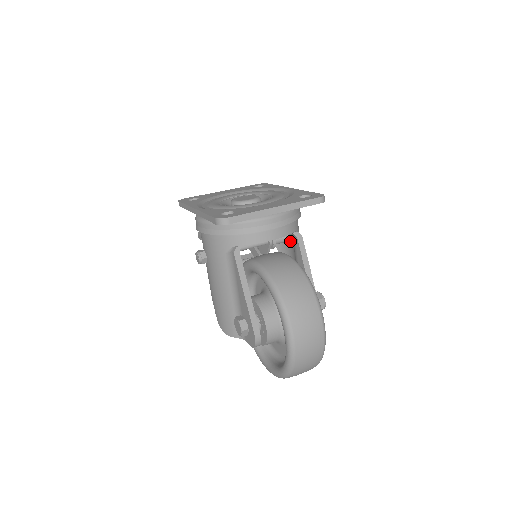
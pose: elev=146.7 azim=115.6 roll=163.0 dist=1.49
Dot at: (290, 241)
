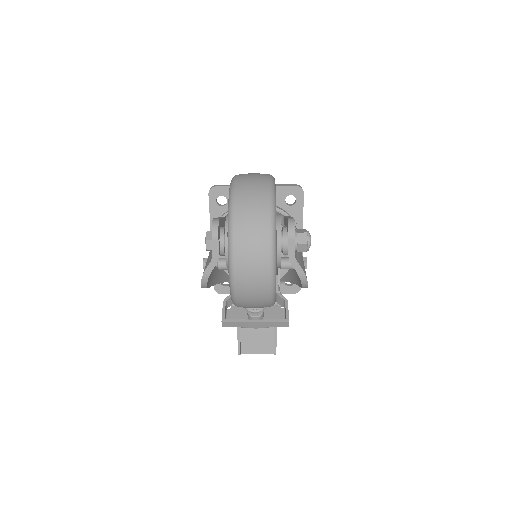
Dot at: occluded
